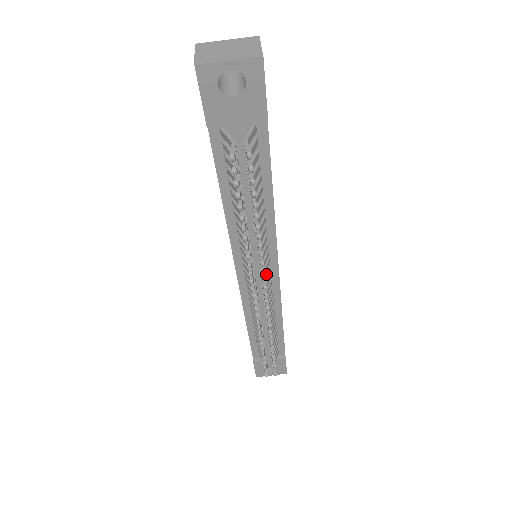
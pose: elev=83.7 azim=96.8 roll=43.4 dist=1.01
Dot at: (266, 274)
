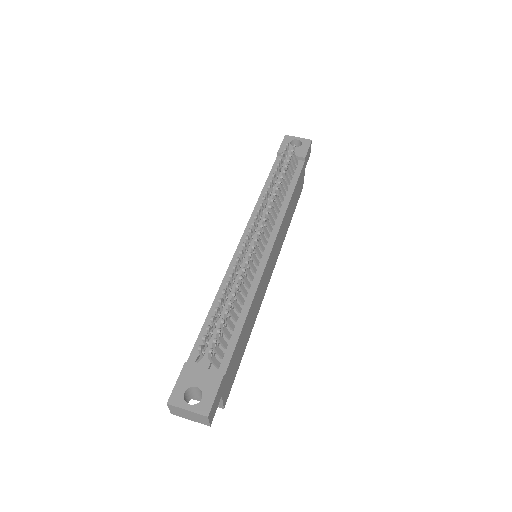
Dot at: (264, 236)
